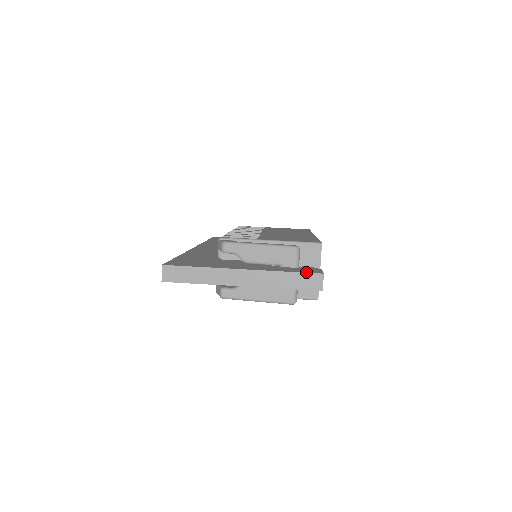
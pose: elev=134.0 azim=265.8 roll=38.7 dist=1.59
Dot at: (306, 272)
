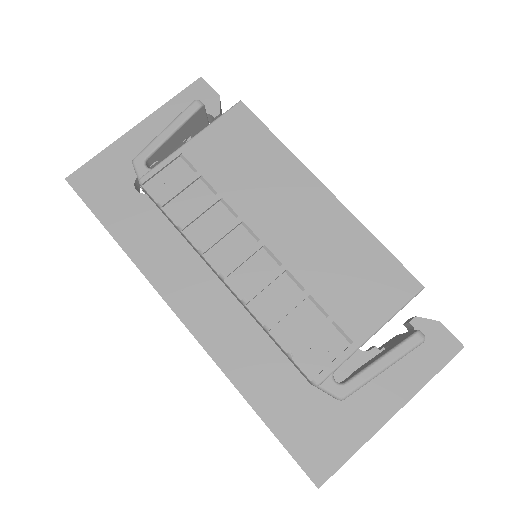
Dot at: (449, 360)
